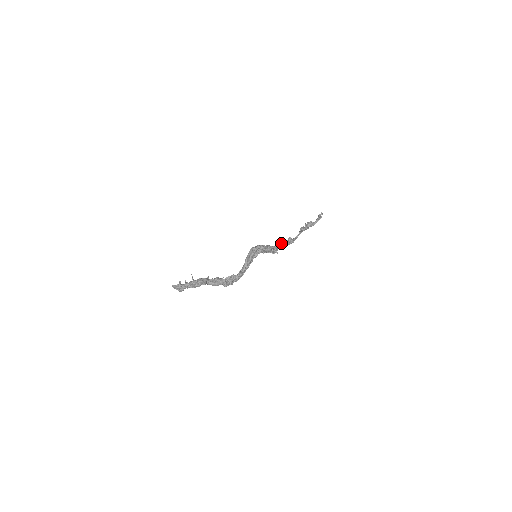
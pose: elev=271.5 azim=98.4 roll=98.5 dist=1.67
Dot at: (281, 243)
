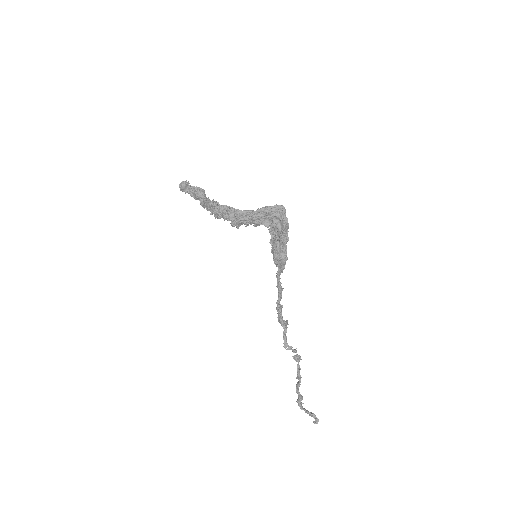
Dot at: occluded
